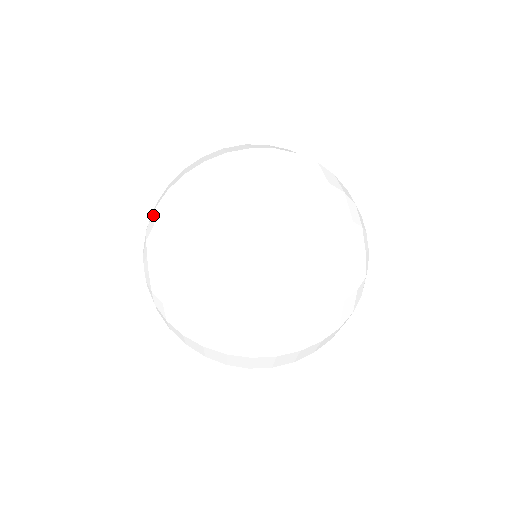
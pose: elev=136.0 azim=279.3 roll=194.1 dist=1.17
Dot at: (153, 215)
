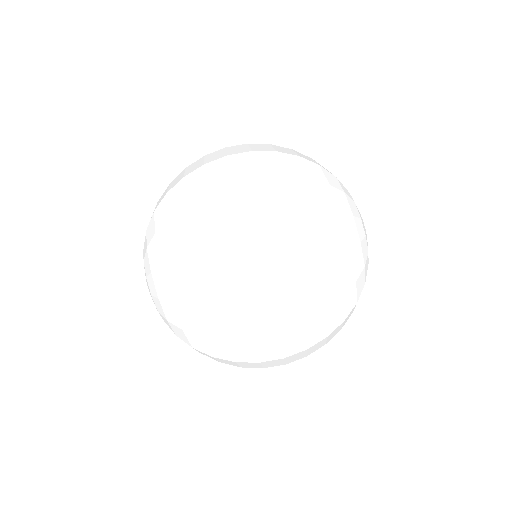
Dot at: (159, 304)
